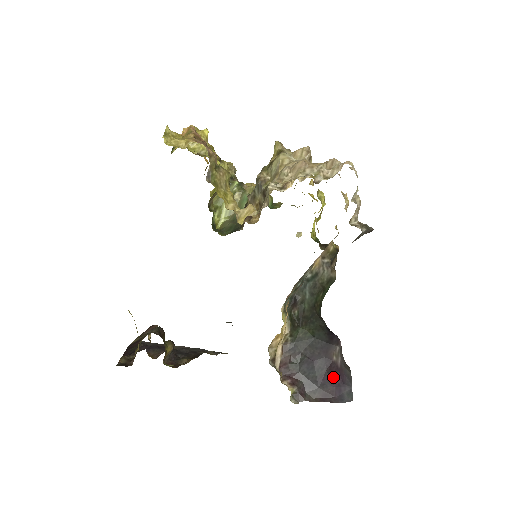
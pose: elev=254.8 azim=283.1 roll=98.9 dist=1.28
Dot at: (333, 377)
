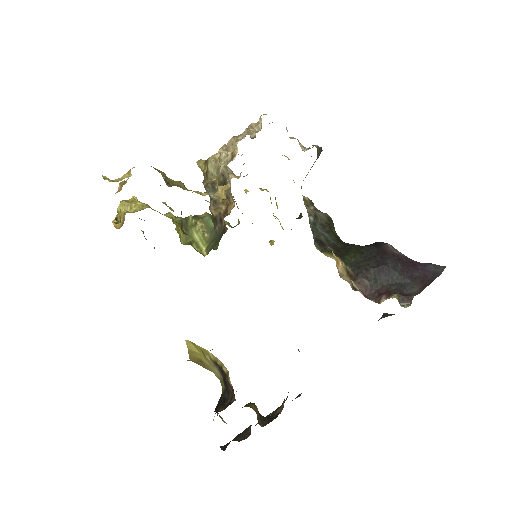
Dot at: (411, 266)
